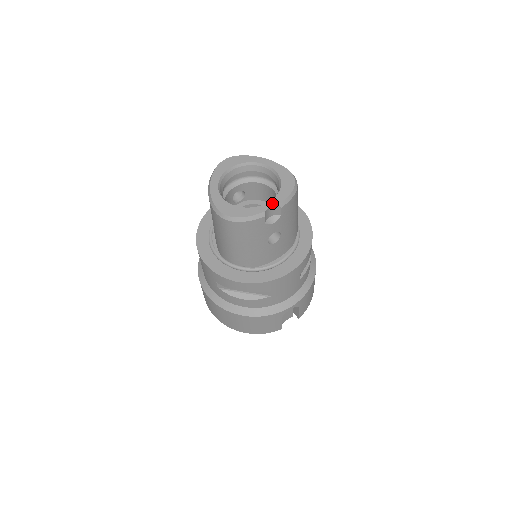
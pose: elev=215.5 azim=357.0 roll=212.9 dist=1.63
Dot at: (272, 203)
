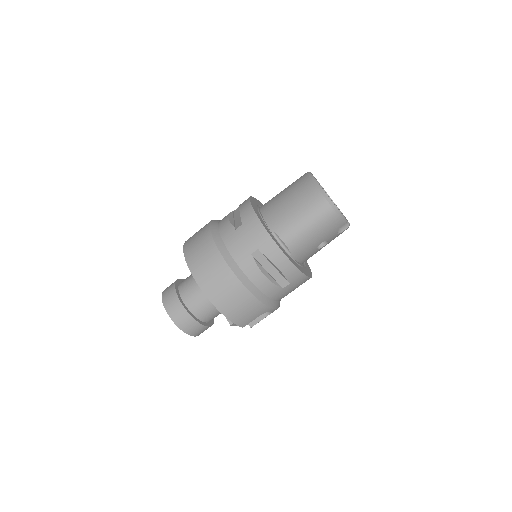
Dot at: occluded
